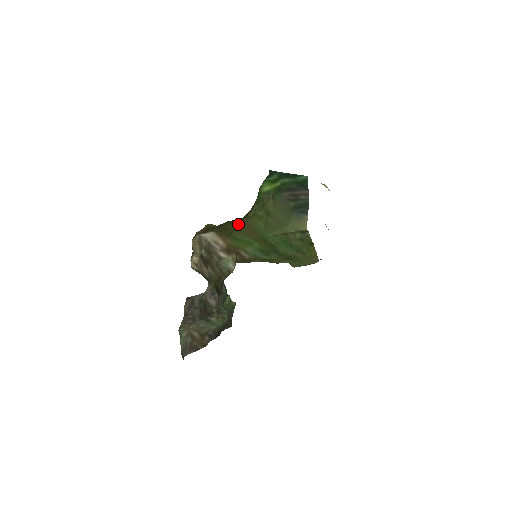
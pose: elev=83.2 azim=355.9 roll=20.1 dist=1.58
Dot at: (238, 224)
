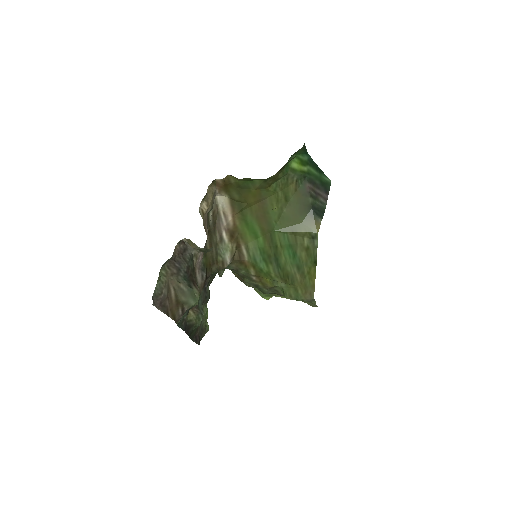
Dot at: (255, 197)
